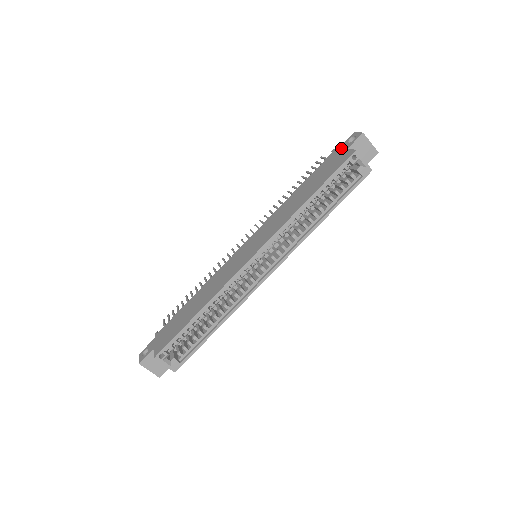
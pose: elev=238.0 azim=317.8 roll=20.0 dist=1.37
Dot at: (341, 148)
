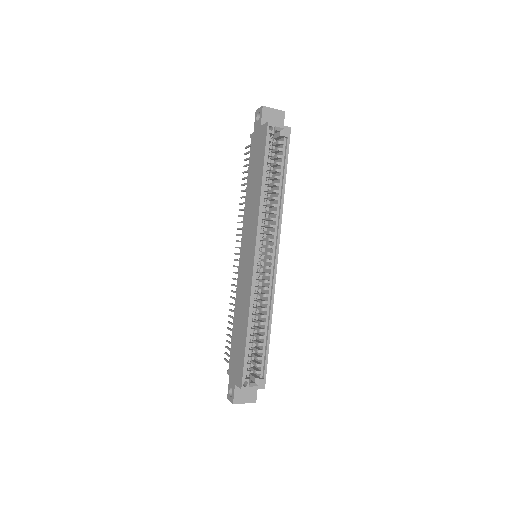
Dot at: (255, 129)
